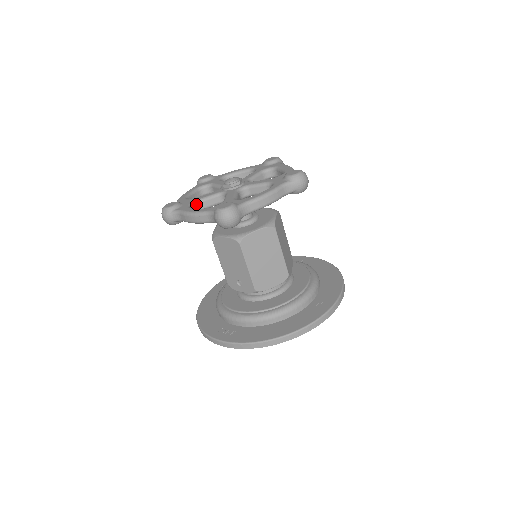
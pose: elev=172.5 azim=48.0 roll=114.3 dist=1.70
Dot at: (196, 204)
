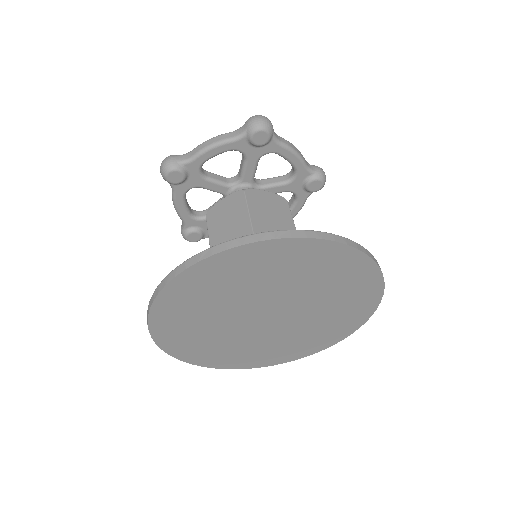
Dot at: (204, 211)
